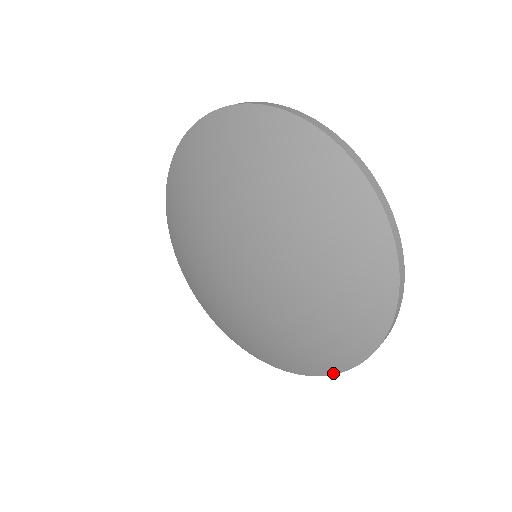
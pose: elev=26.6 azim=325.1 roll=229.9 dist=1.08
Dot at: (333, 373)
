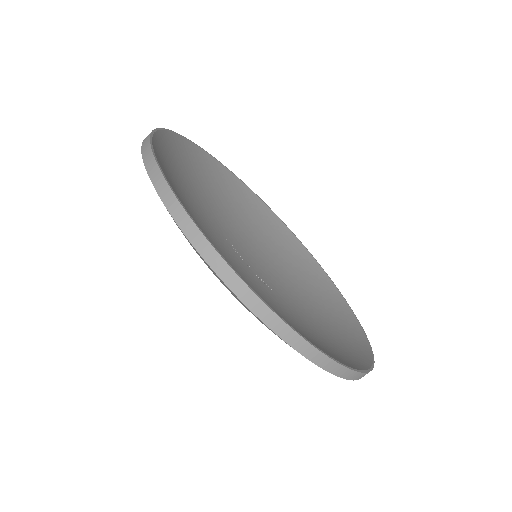
Dot at: occluded
